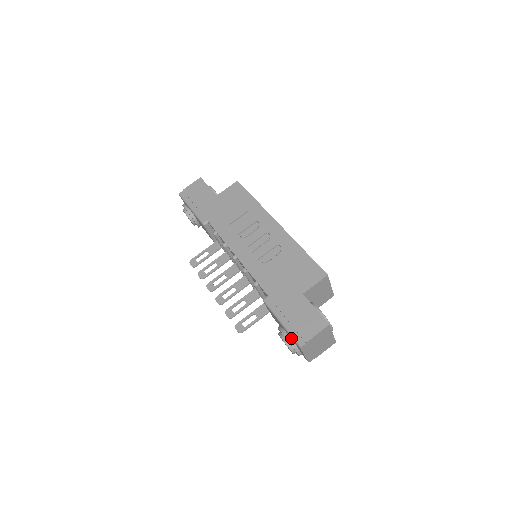
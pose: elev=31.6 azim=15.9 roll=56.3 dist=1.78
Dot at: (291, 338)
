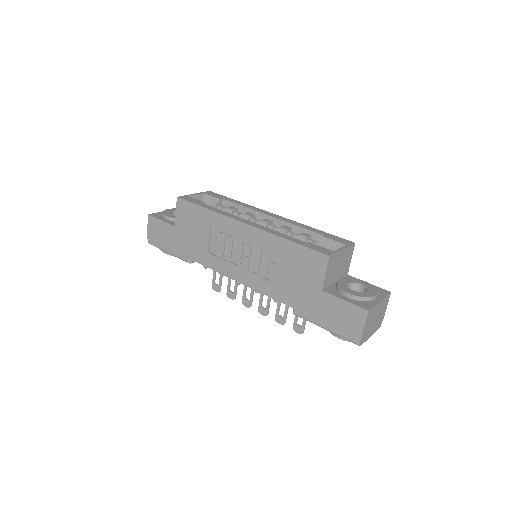
Dot at: occluded
